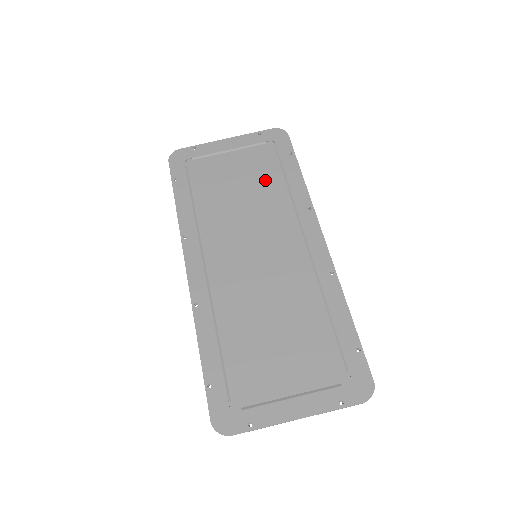
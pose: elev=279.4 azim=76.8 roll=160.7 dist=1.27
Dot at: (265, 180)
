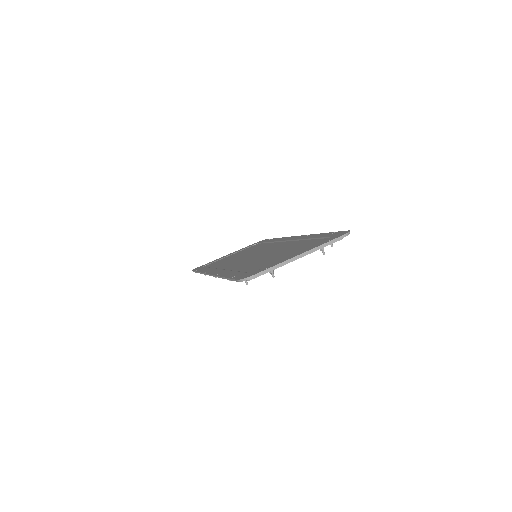
Dot at: occluded
